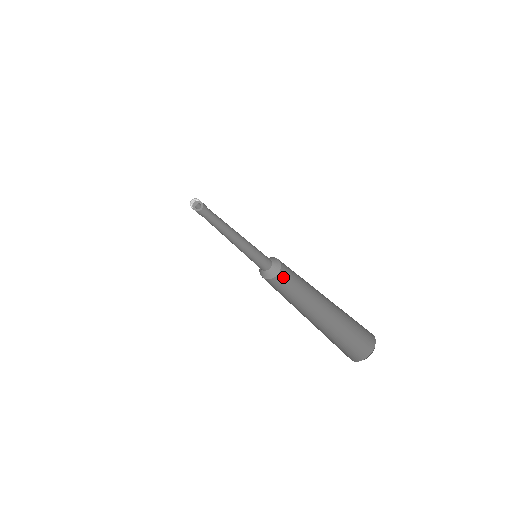
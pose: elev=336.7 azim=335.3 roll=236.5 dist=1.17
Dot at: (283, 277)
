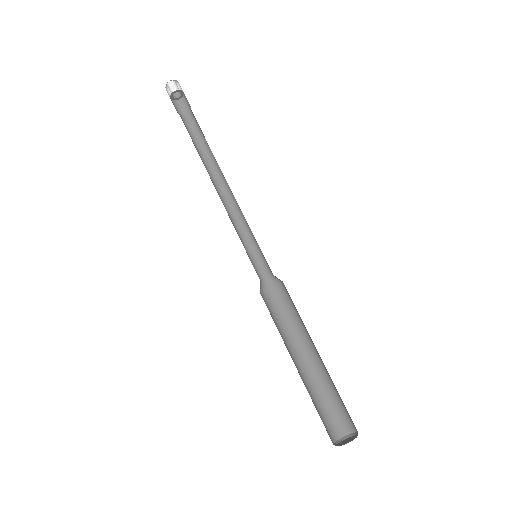
Dot at: (274, 300)
